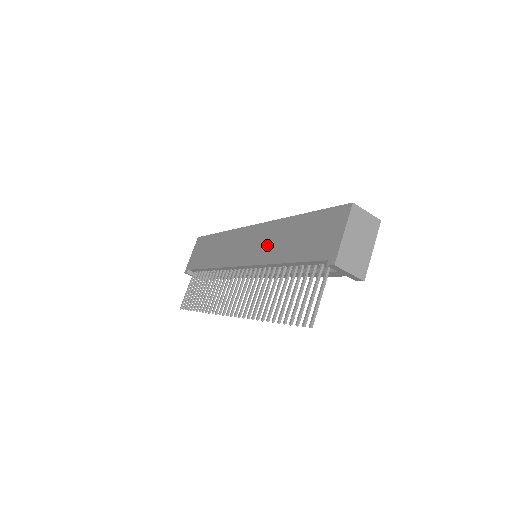
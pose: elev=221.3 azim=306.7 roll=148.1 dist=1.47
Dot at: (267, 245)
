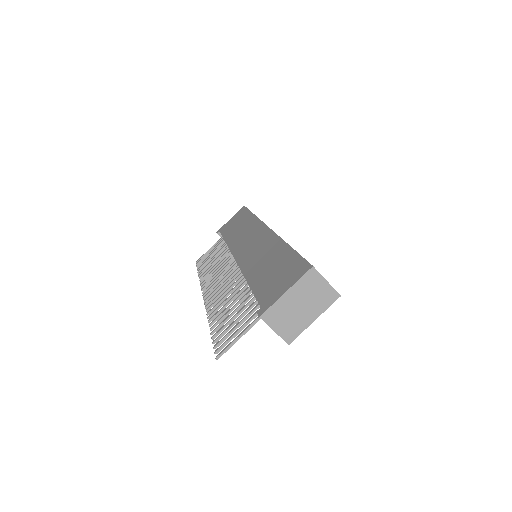
Dot at: (256, 255)
